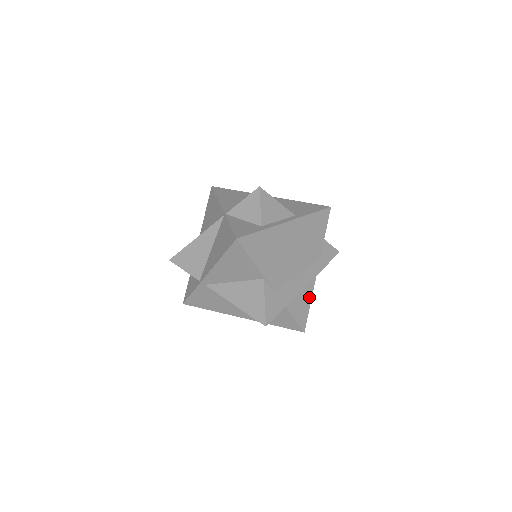
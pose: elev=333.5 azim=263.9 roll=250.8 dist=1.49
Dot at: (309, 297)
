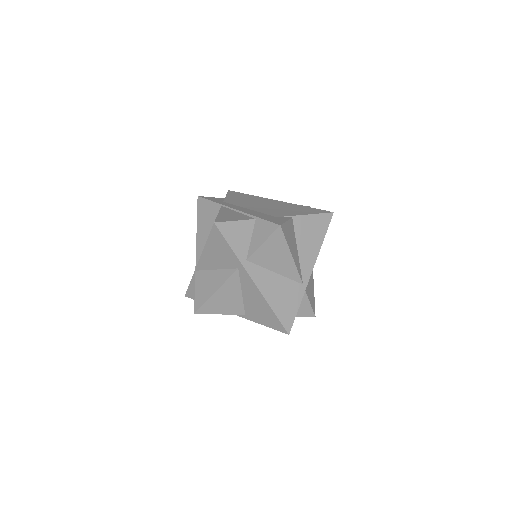
Dot at: occluded
